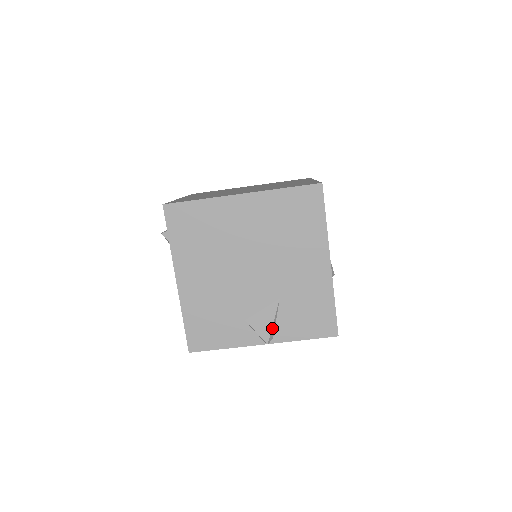
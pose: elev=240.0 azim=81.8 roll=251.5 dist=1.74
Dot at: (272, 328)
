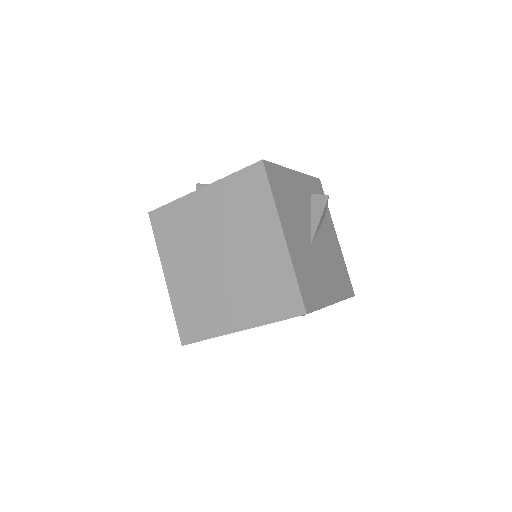
Dot at: occluded
